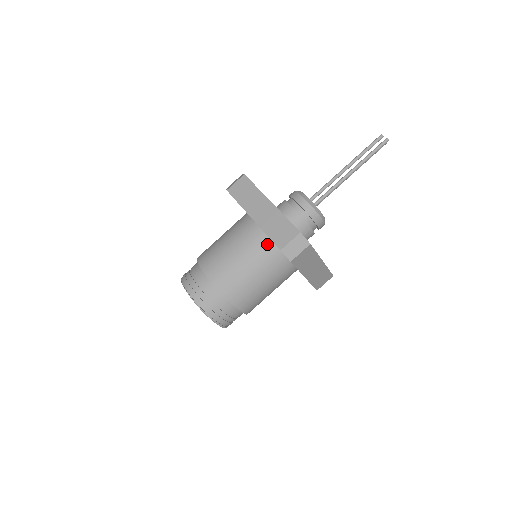
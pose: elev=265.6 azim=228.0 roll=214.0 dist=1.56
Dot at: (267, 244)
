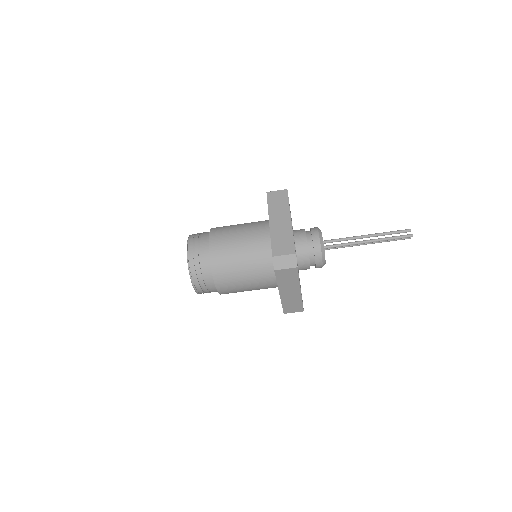
Dot at: (268, 249)
